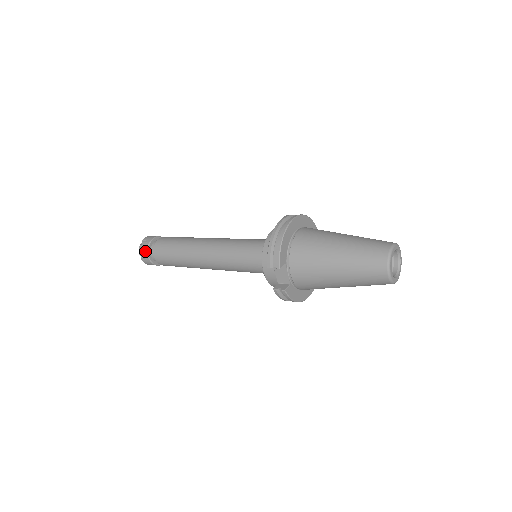
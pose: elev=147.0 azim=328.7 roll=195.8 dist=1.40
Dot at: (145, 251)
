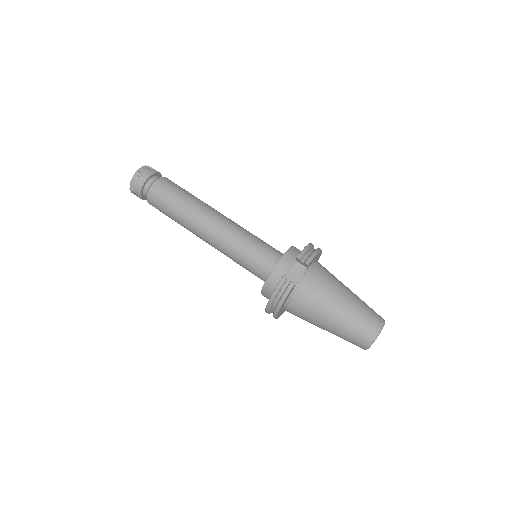
Dot at: (149, 172)
